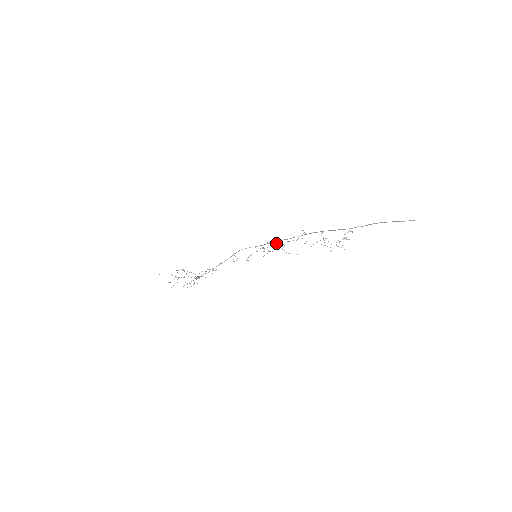
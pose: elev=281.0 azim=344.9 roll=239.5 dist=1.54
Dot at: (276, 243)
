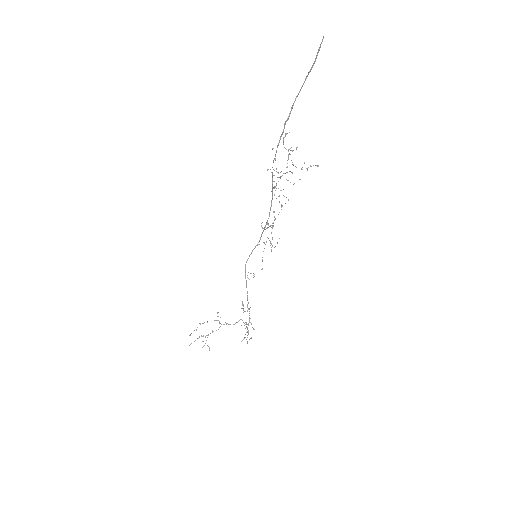
Dot at: (272, 226)
